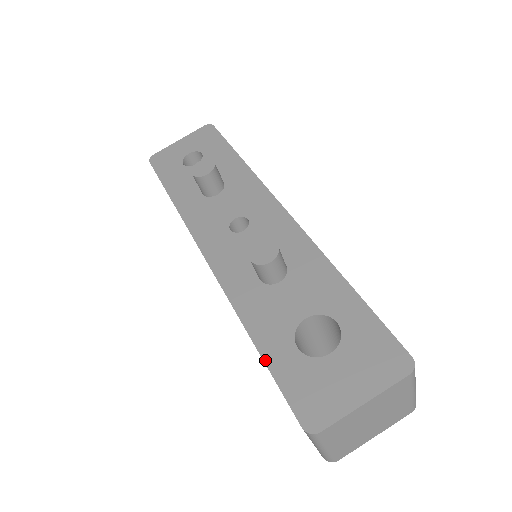
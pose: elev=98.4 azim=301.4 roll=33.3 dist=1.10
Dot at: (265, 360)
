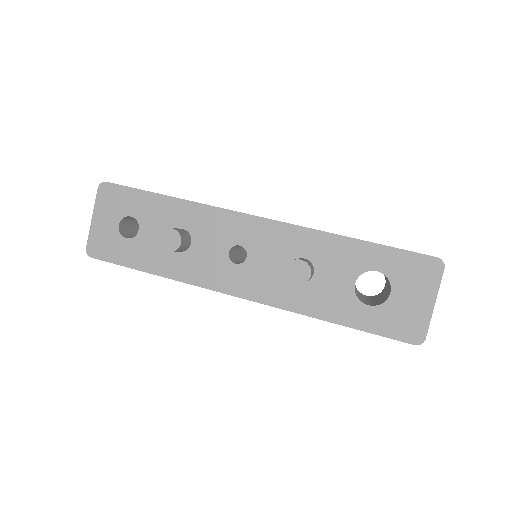
Dot at: (357, 328)
